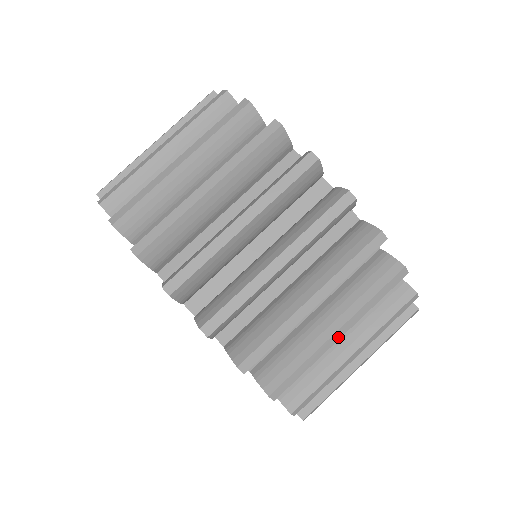
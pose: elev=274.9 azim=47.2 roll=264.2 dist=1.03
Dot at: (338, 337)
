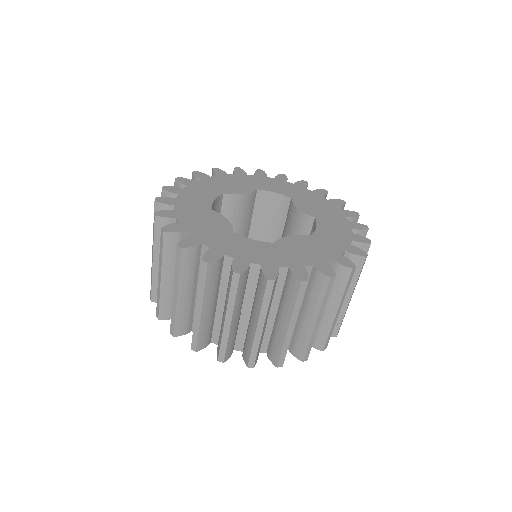
Dot at: occluded
